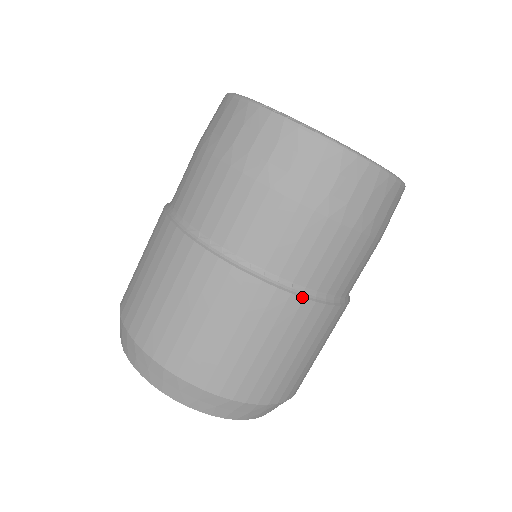
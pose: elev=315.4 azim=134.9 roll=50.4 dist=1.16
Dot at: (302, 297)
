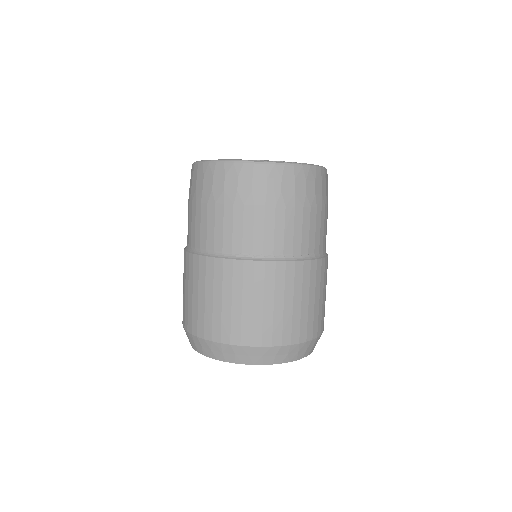
Dot at: (316, 259)
